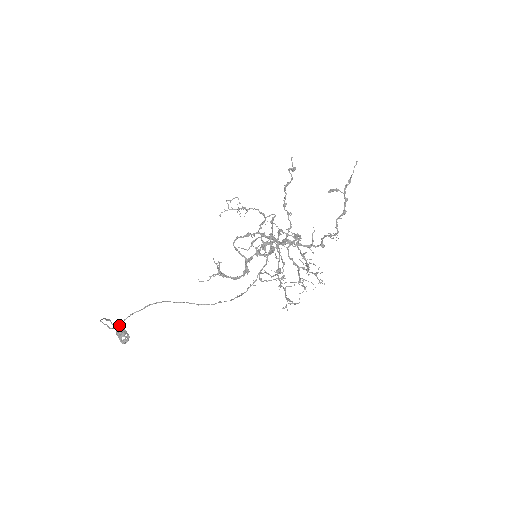
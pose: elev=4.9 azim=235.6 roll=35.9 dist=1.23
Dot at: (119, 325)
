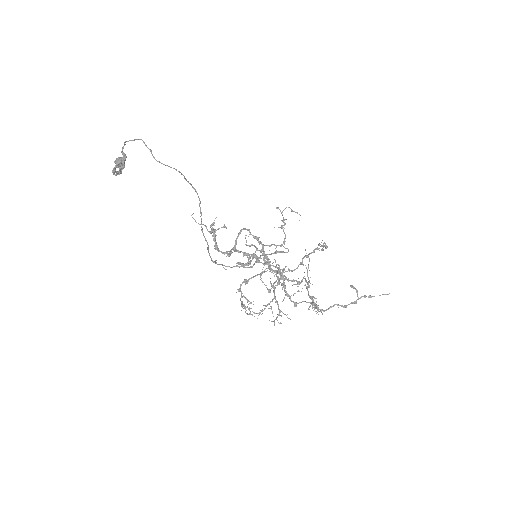
Dot at: occluded
